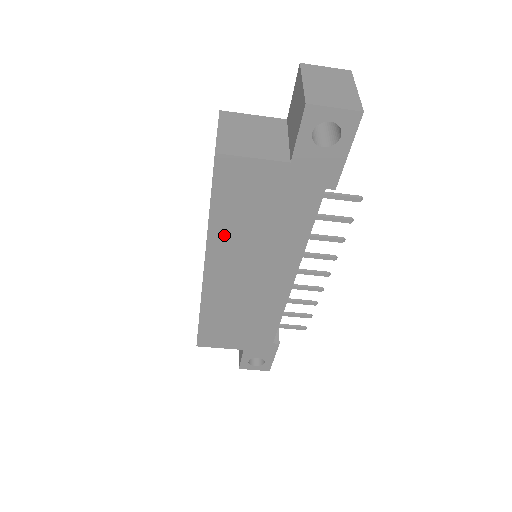
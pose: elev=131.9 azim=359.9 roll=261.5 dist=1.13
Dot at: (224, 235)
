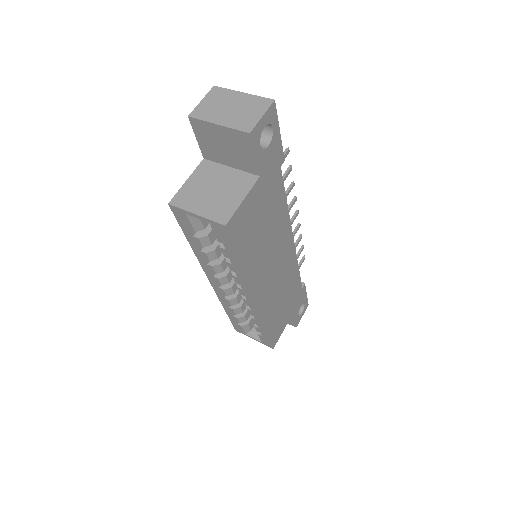
Dot at: (253, 265)
